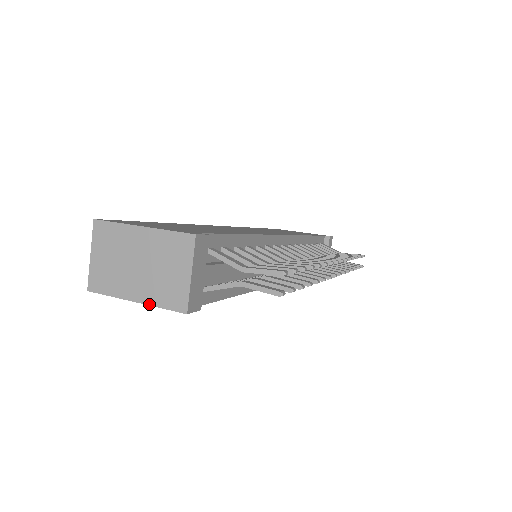
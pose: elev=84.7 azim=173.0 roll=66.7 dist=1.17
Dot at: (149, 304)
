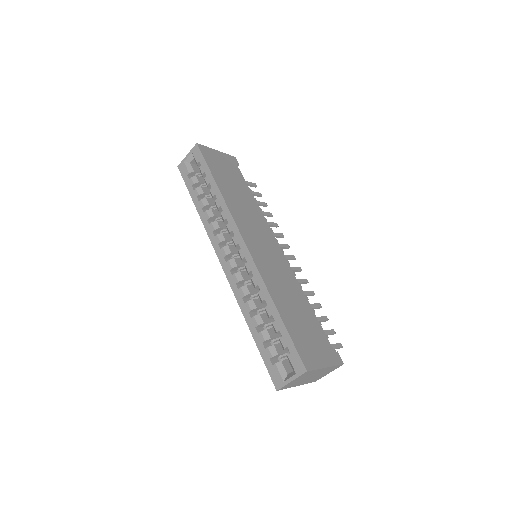
Dot at: occluded
